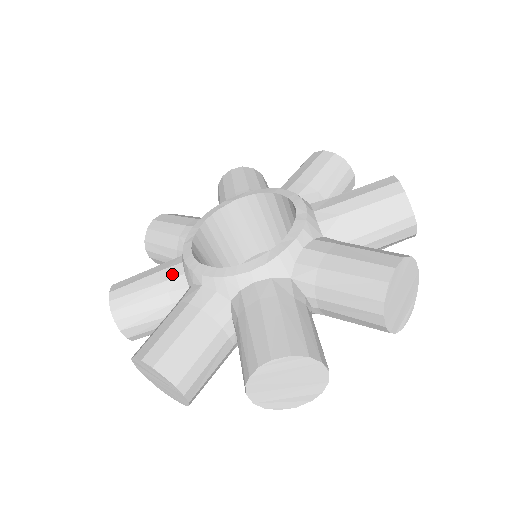
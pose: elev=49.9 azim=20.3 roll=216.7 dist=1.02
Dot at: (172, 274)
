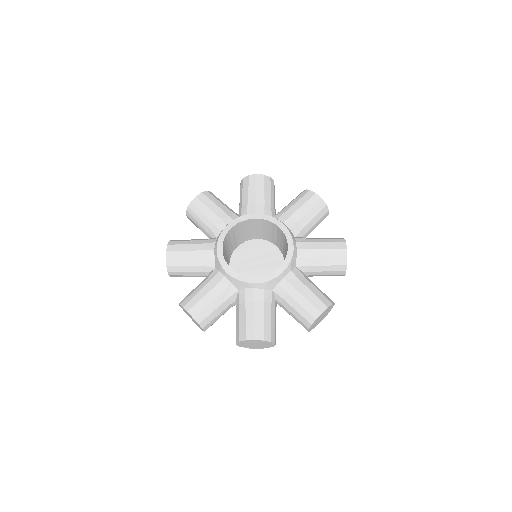
Dot at: (218, 224)
